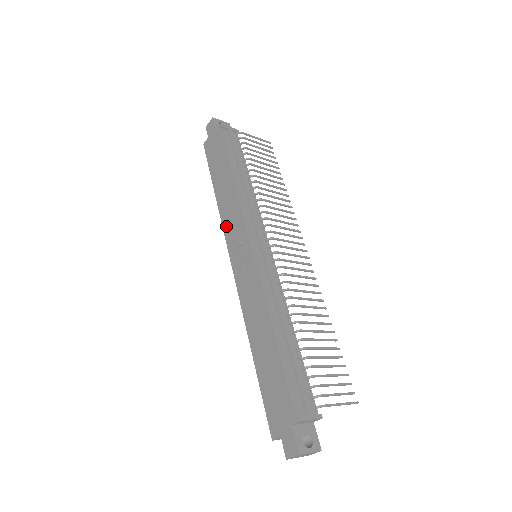
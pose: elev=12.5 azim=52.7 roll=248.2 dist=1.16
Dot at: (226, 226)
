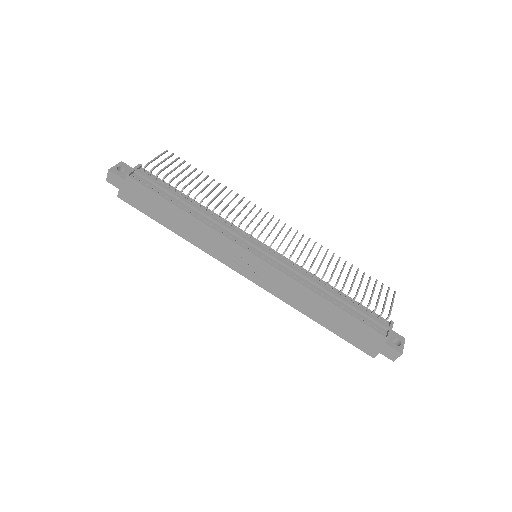
Dot at: (212, 252)
